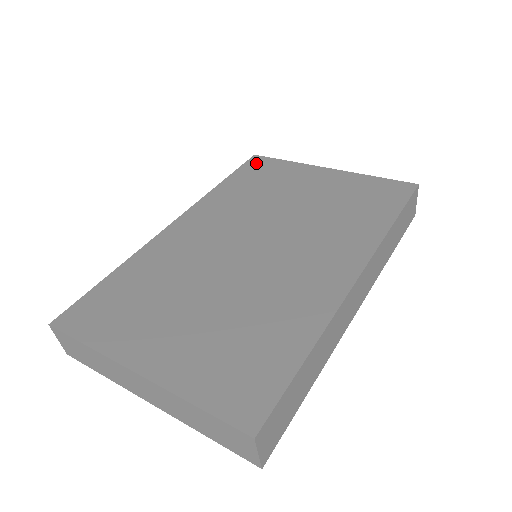
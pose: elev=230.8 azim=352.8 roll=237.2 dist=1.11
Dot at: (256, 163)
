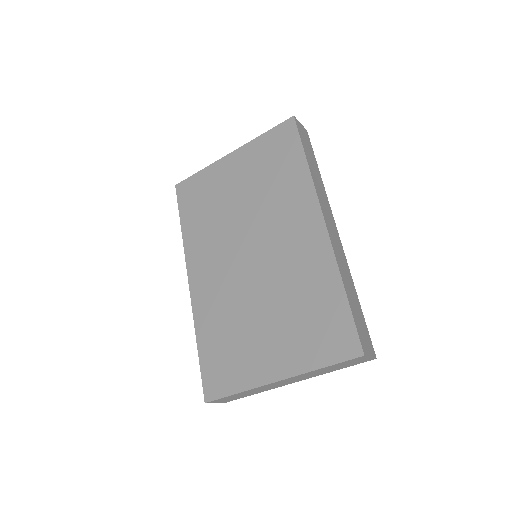
Dot at: (184, 191)
